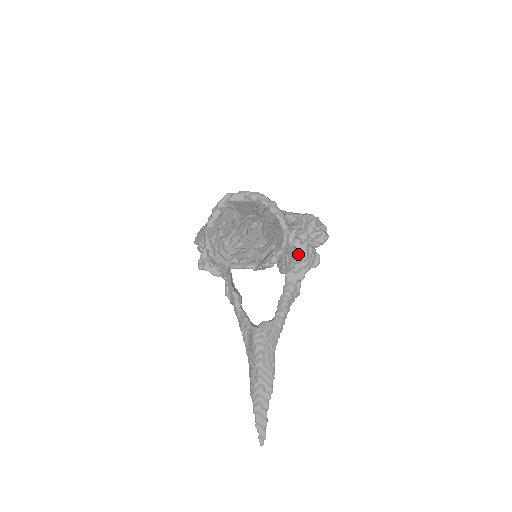
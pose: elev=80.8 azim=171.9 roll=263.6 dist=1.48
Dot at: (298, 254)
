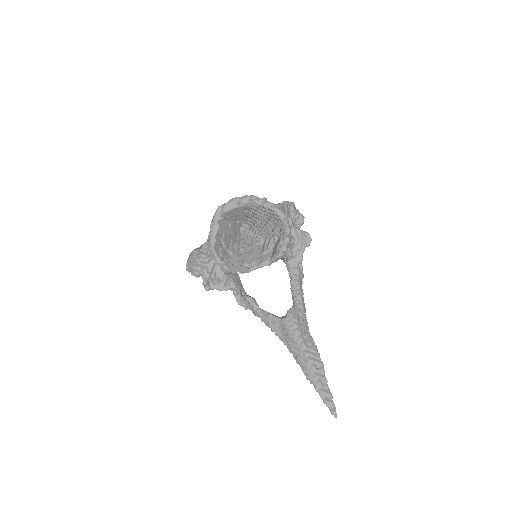
Dot at: occluded
